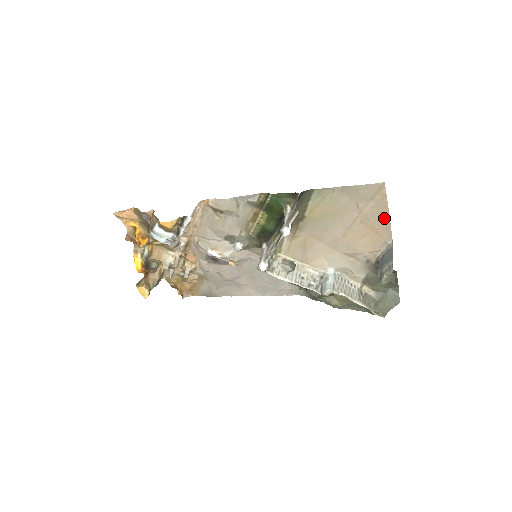
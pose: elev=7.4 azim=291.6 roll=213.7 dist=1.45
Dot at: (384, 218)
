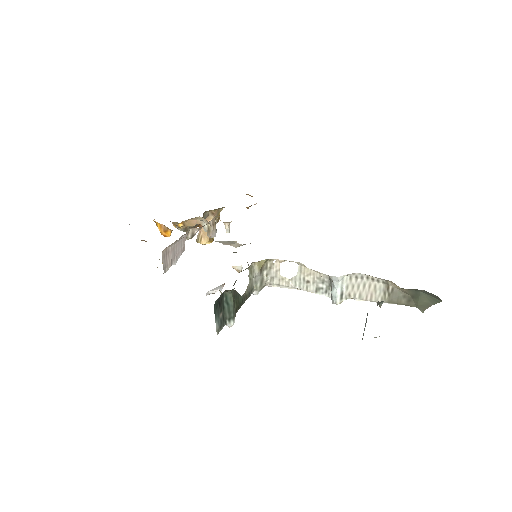
Dot at: occluded
